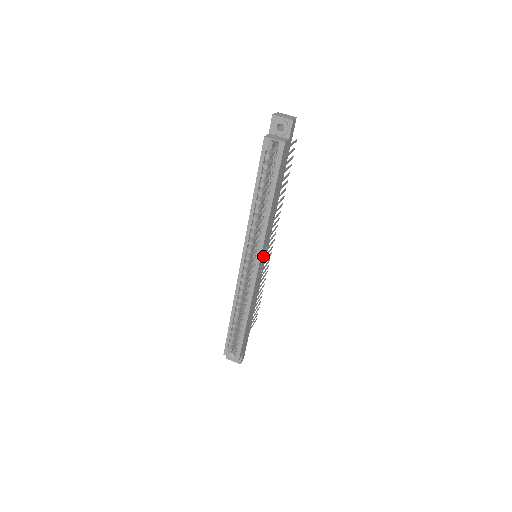
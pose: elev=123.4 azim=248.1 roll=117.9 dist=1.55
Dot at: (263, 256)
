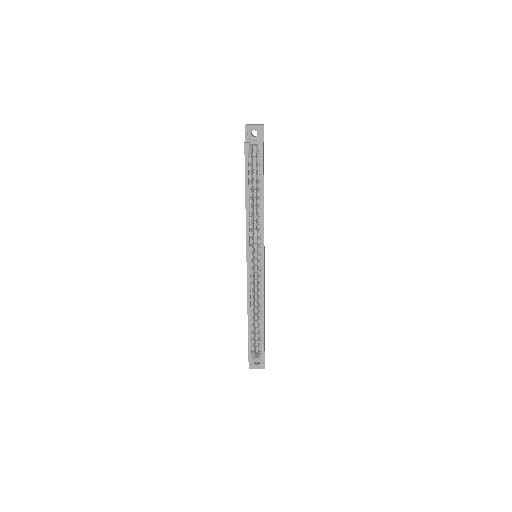
Dot at: occluded
